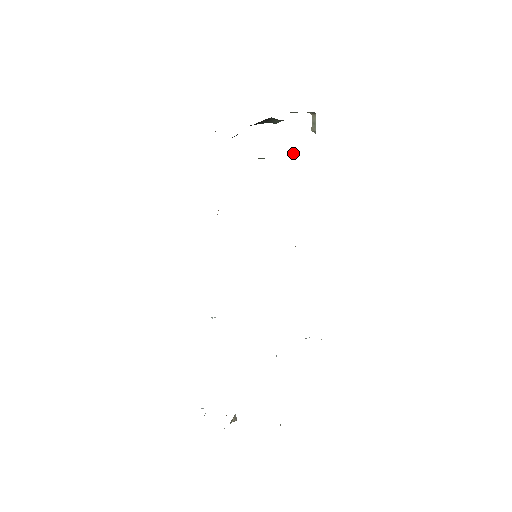
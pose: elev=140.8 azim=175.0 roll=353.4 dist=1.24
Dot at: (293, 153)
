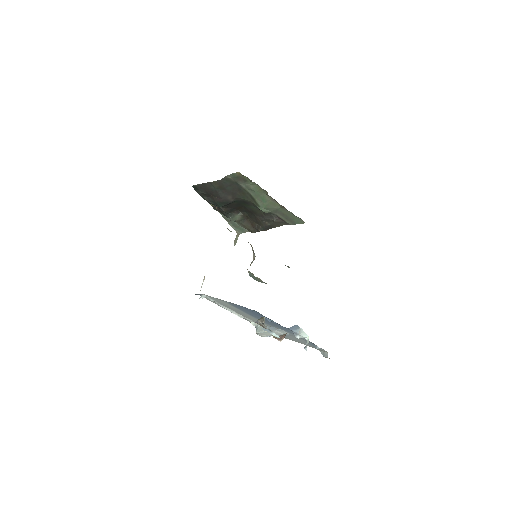
Dot at: (275, 219)
